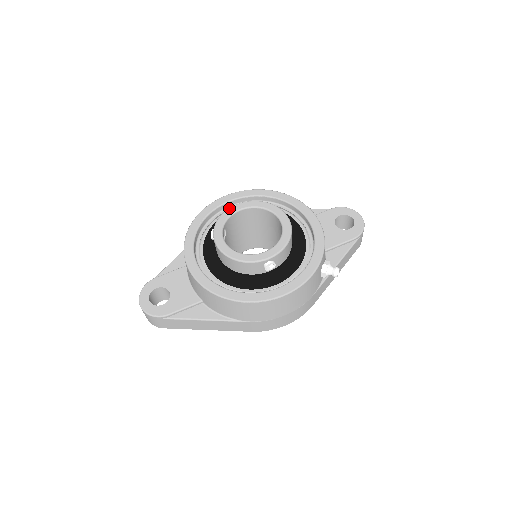
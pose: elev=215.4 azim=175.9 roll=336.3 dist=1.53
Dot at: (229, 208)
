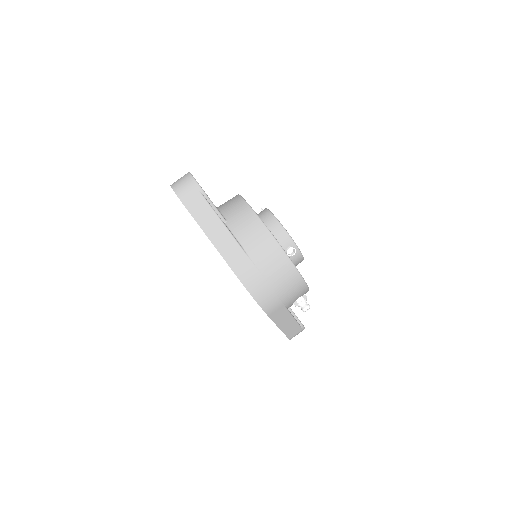
Dot at: occluded
